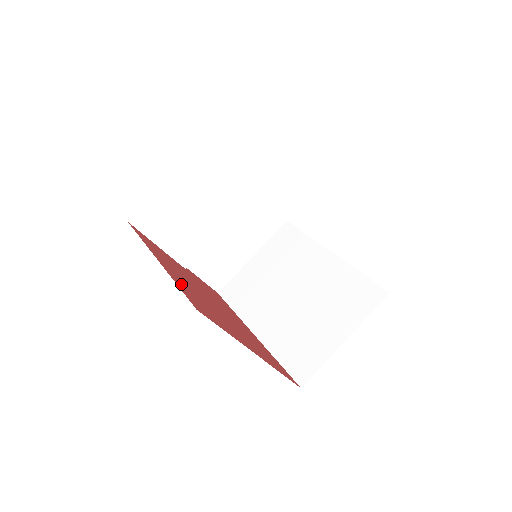
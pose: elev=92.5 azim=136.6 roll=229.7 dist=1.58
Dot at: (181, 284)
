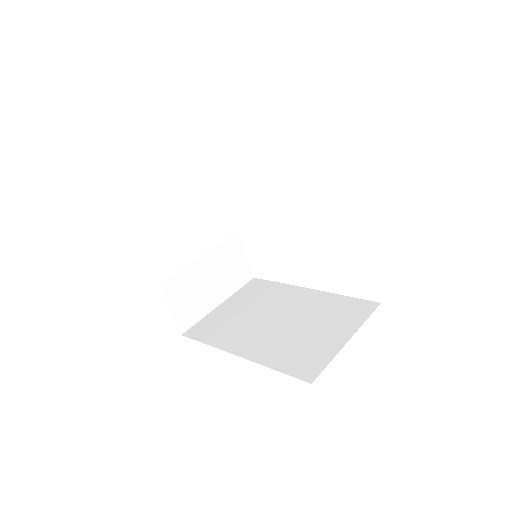
Dot at: occluded
